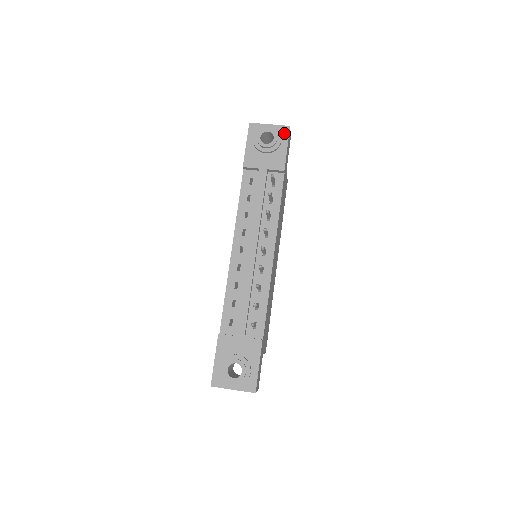
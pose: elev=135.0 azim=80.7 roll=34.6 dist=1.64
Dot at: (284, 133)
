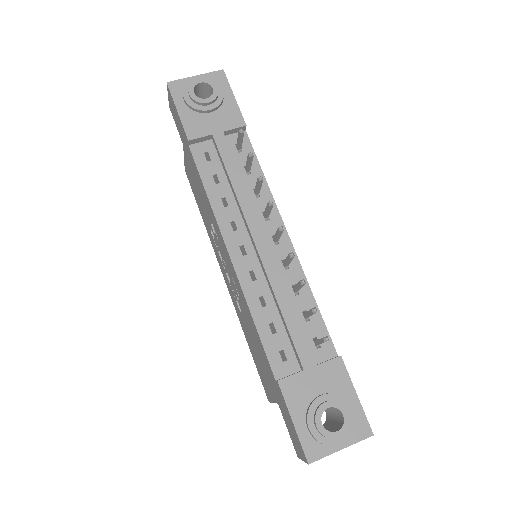
Dot at: (220, 80)
